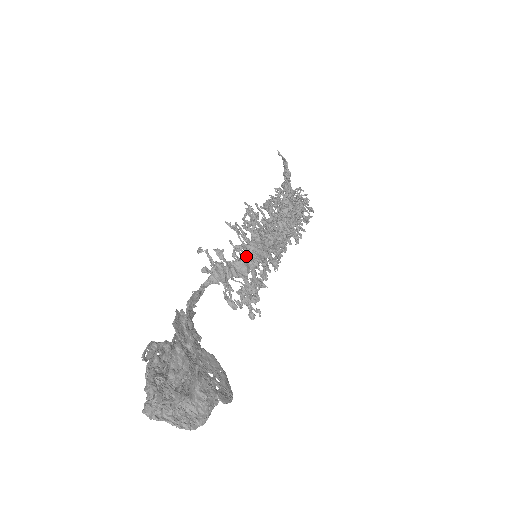
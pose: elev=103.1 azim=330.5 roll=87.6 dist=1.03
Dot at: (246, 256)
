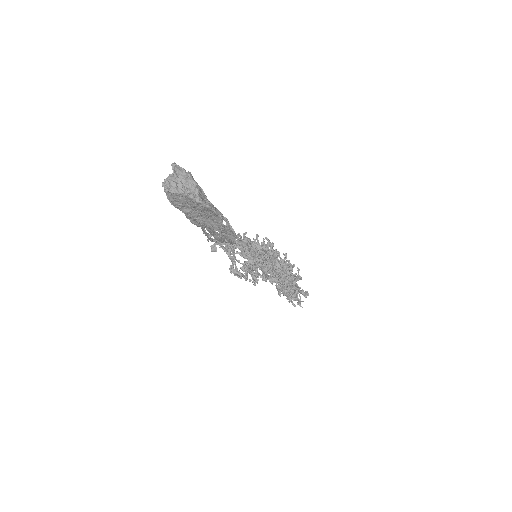
Dot at: (247, 242)
